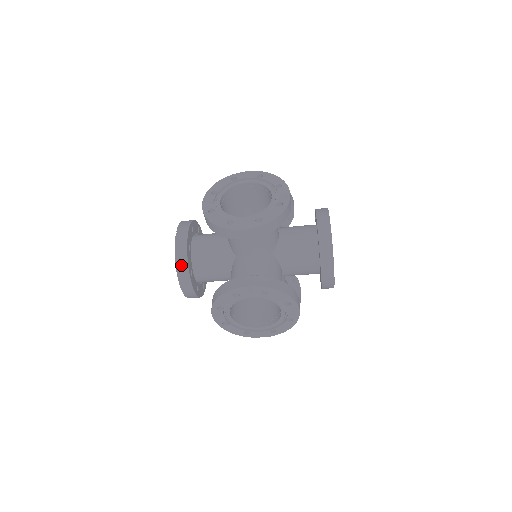
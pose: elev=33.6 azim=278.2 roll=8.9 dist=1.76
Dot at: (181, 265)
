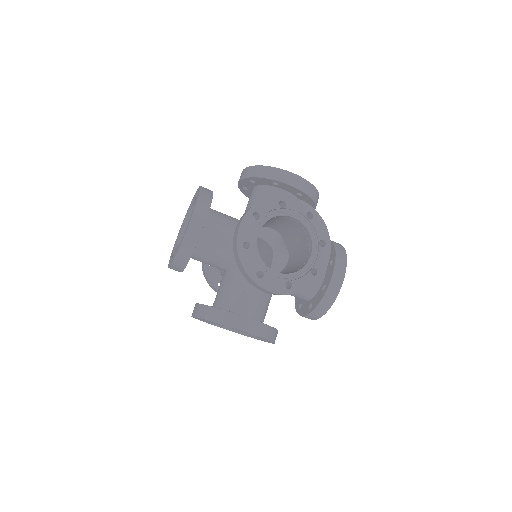
Dot at: (205, 195)
